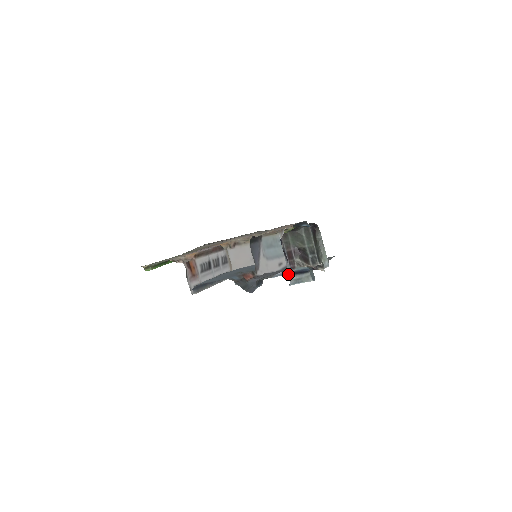
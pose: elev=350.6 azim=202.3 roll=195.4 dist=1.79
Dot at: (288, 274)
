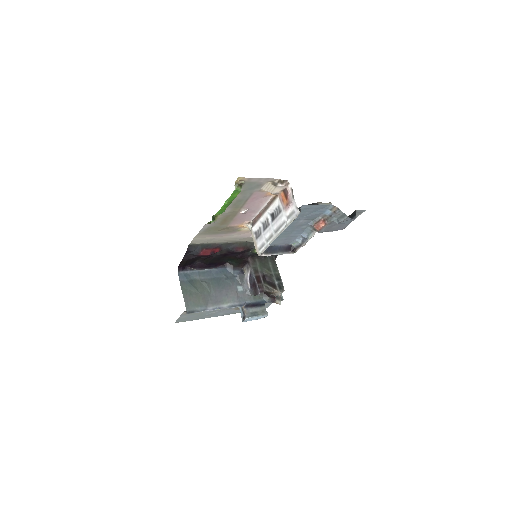
Dot at: (245, 306)
